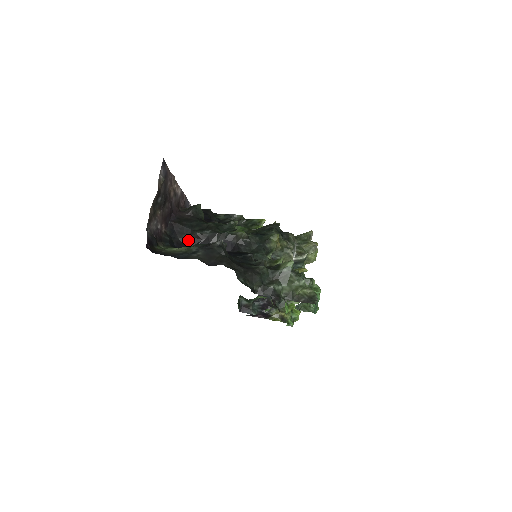
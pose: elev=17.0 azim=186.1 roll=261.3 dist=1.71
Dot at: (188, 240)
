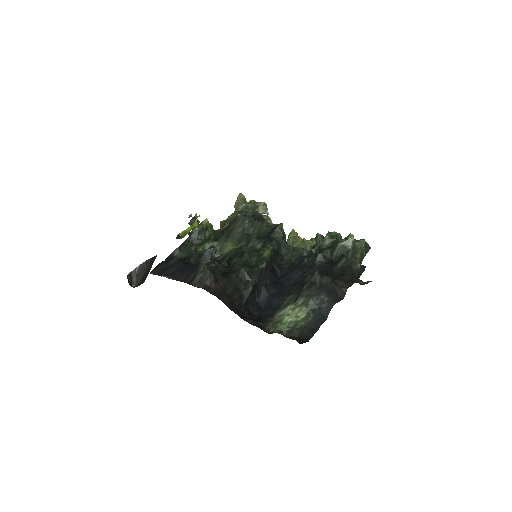
Dot at: (249, 303)
